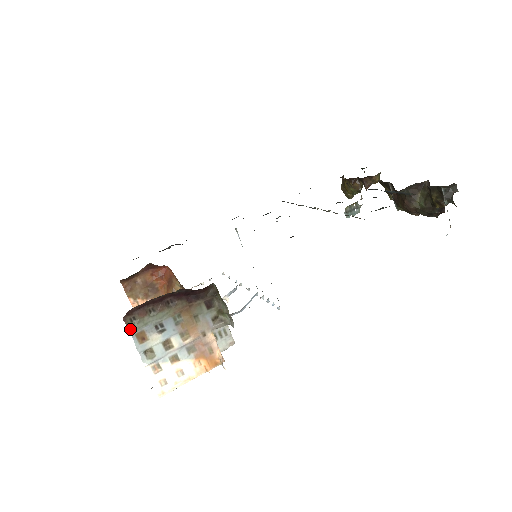
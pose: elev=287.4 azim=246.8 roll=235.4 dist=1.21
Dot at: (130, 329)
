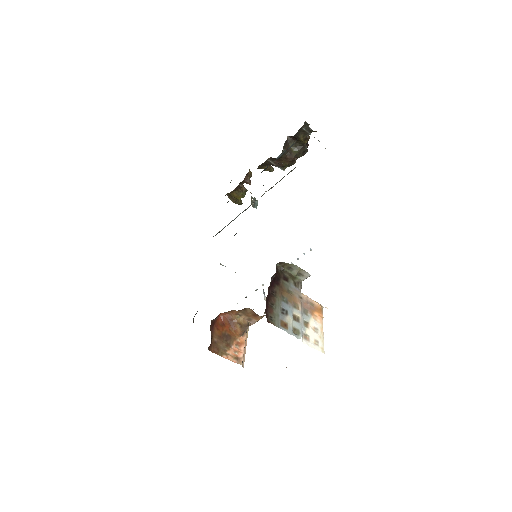
Dot at: (276, 325)
